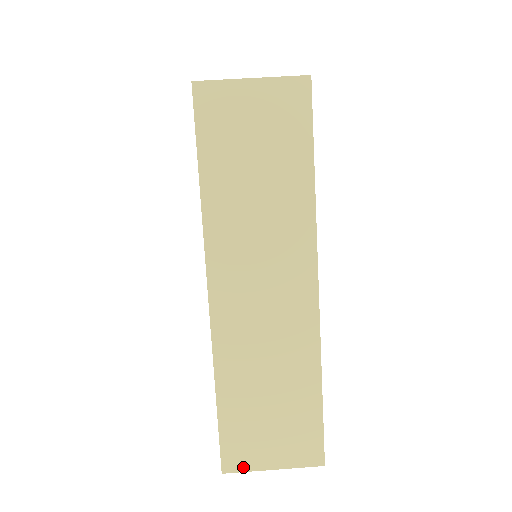
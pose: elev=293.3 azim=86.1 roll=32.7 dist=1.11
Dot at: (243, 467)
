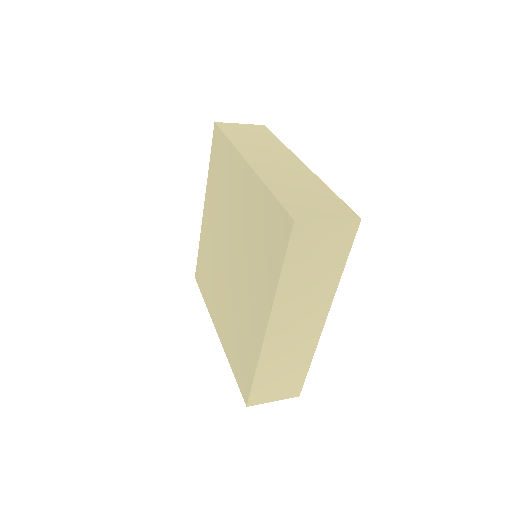
Dot at: (307, 218)
